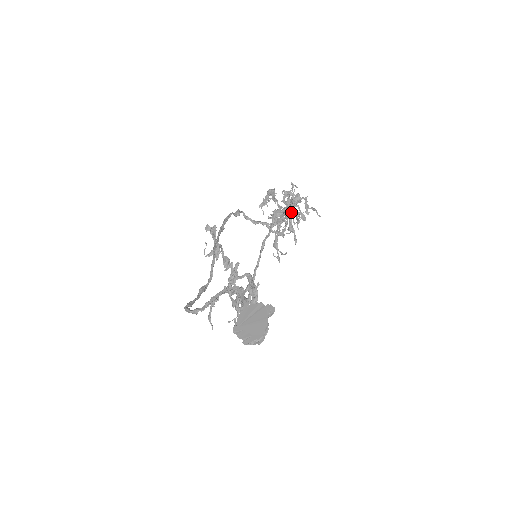
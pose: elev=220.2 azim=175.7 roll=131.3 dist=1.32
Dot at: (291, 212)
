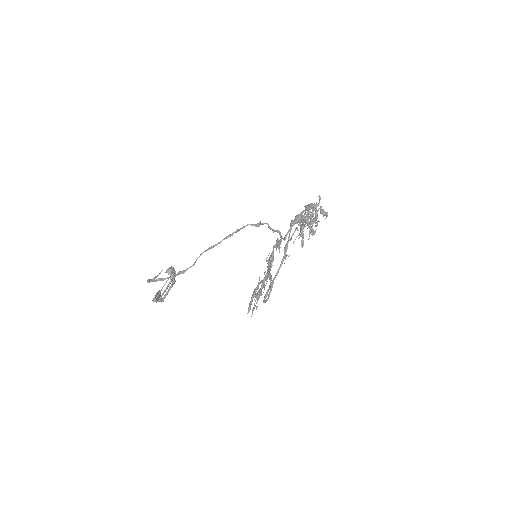
Dot at: occluded
